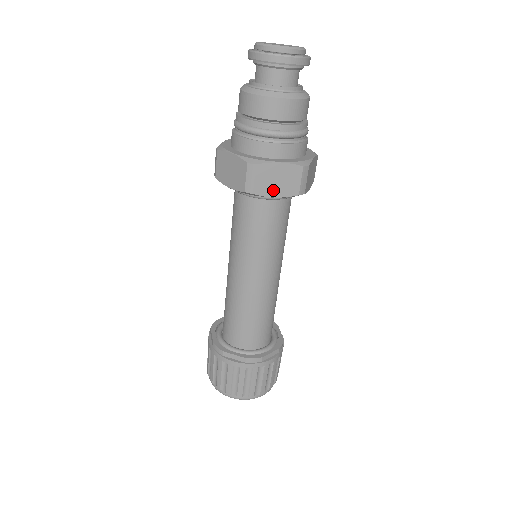
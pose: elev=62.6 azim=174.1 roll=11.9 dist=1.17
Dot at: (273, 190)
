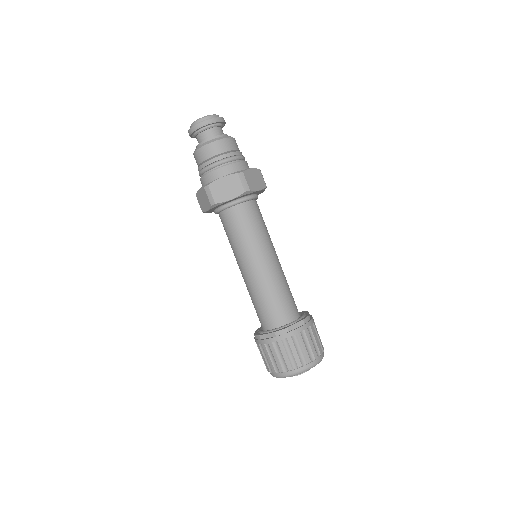
Dot at: (256, 186)
